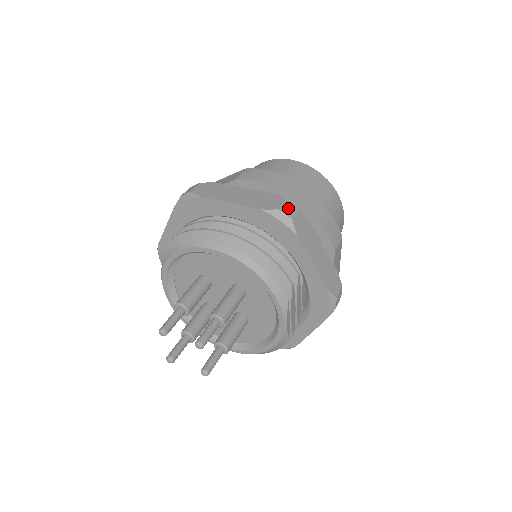
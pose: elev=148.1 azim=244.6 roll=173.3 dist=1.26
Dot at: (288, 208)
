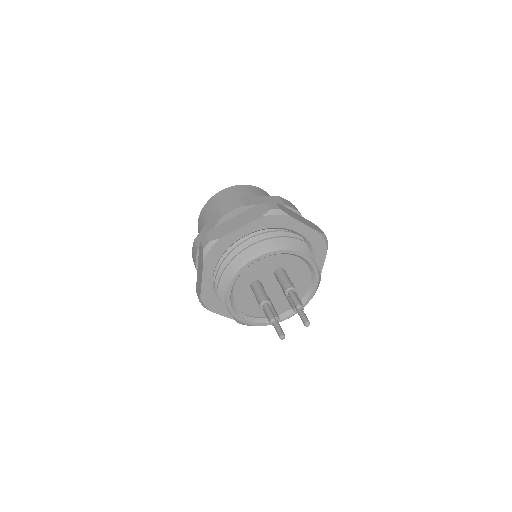
Dot at: (272, 206)
